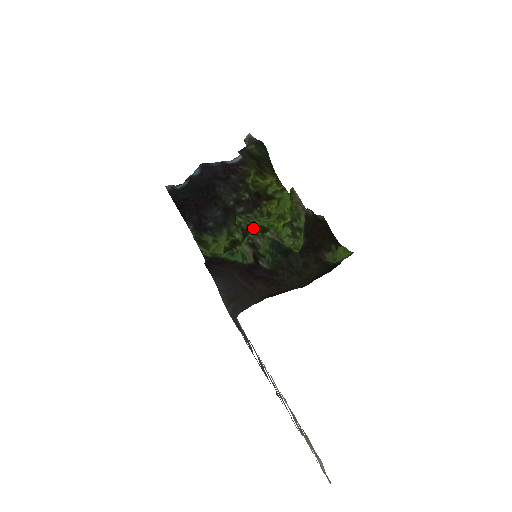
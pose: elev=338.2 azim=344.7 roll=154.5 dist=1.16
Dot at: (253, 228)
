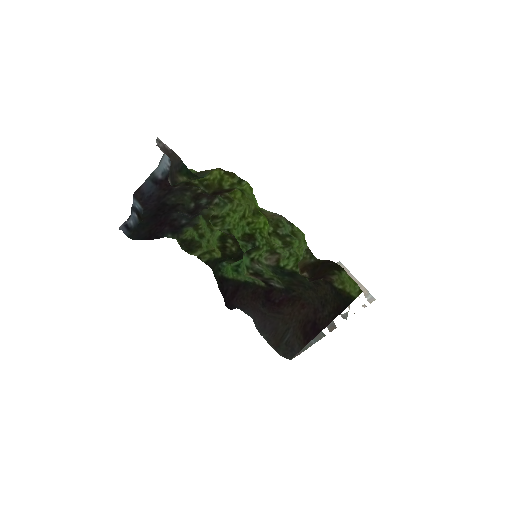
Dot at: (238, 240)
